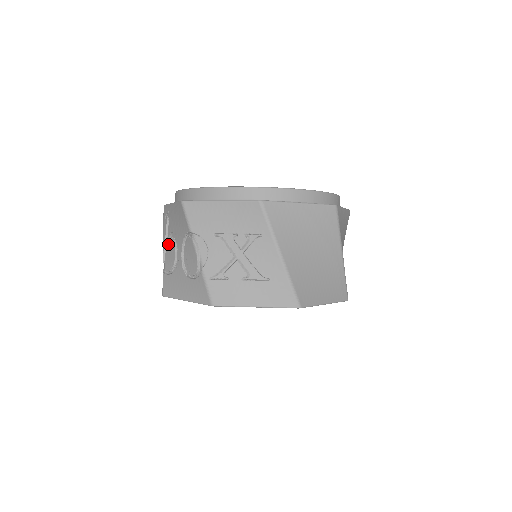
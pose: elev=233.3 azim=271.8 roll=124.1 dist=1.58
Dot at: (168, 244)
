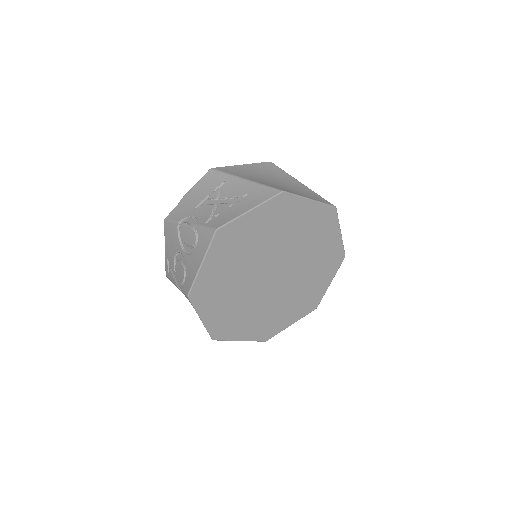
Dot at: (176, 272)
